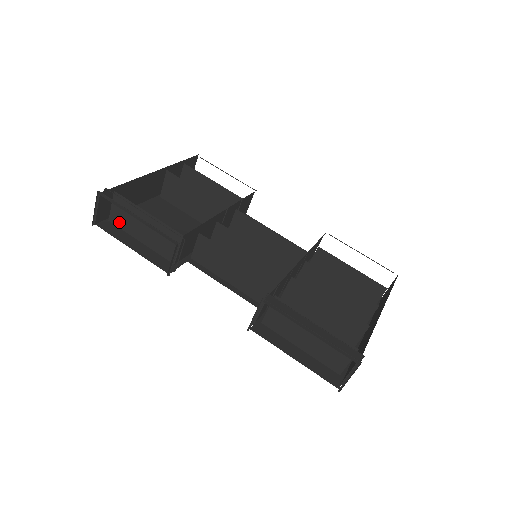
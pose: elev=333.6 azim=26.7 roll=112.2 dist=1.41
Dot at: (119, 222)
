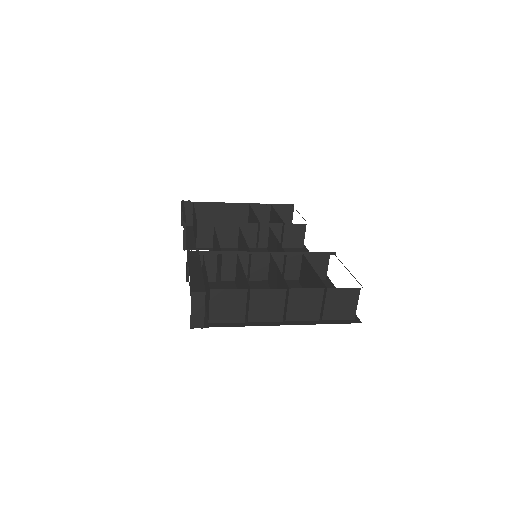
Dot at: (193, 225)
